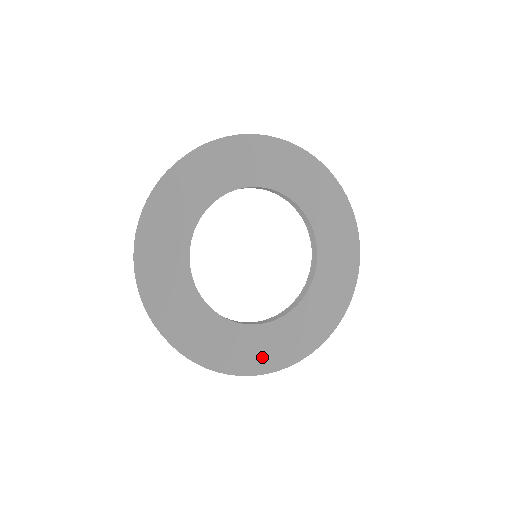
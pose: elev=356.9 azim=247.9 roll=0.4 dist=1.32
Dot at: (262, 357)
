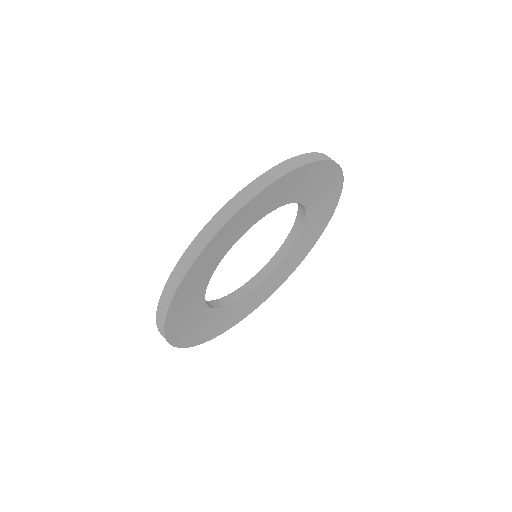
Dot at: (208, 332)
